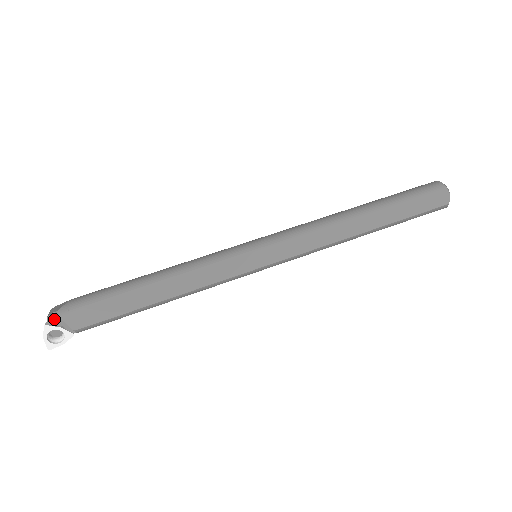
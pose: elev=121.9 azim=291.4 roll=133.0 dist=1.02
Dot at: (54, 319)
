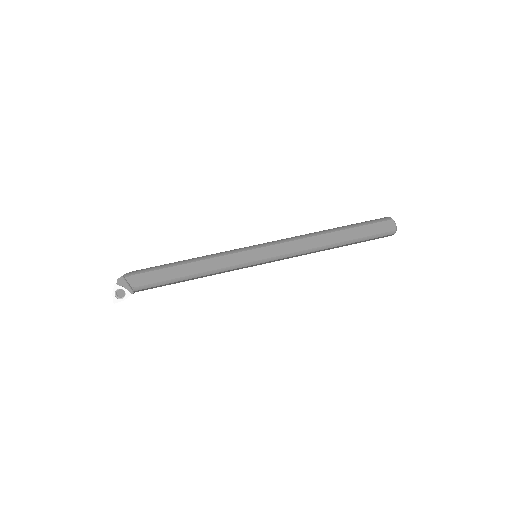
Dot at: (121, 281)
